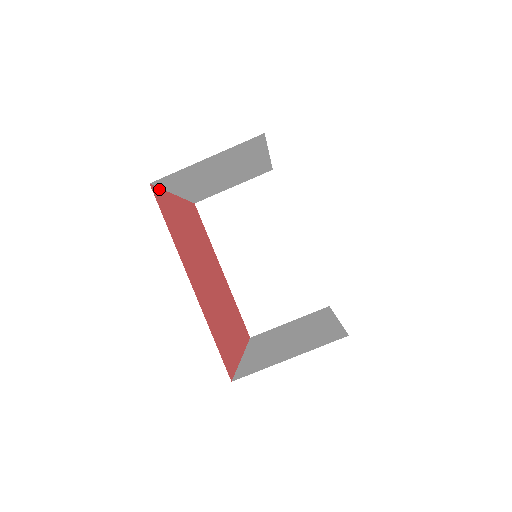
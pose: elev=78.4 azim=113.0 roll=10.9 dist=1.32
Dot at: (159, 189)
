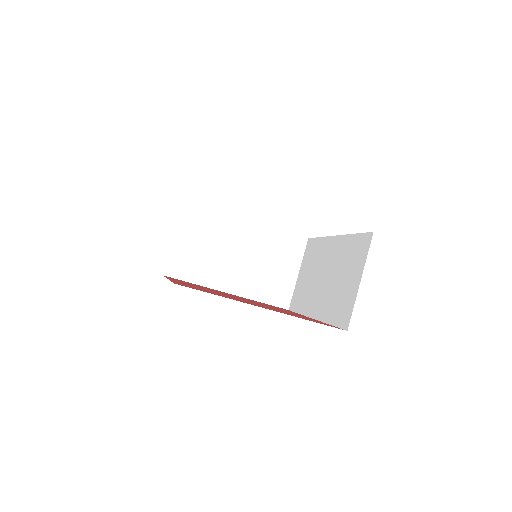
Dot at: (173, 282)
